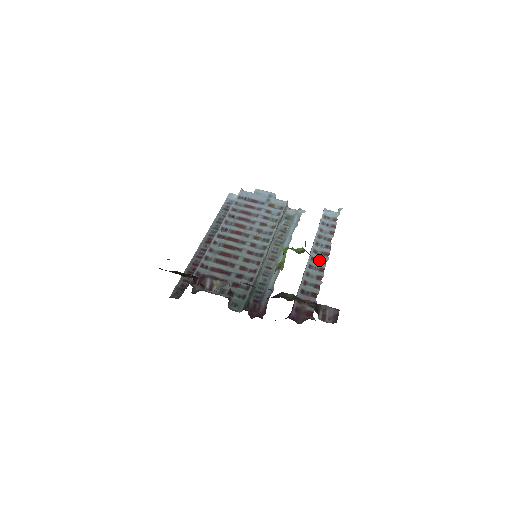
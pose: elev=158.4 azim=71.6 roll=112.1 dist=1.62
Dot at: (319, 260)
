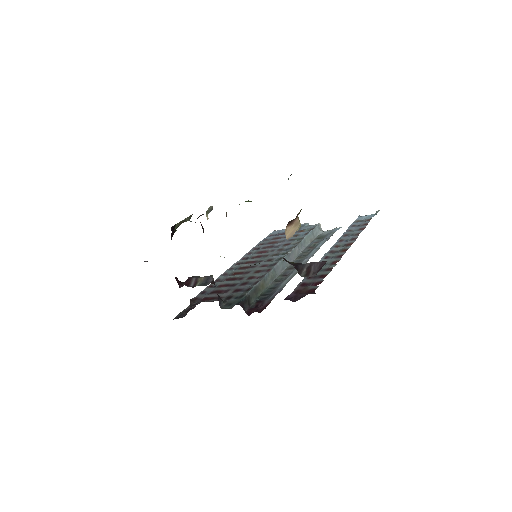
Dot at: (339, 251)
